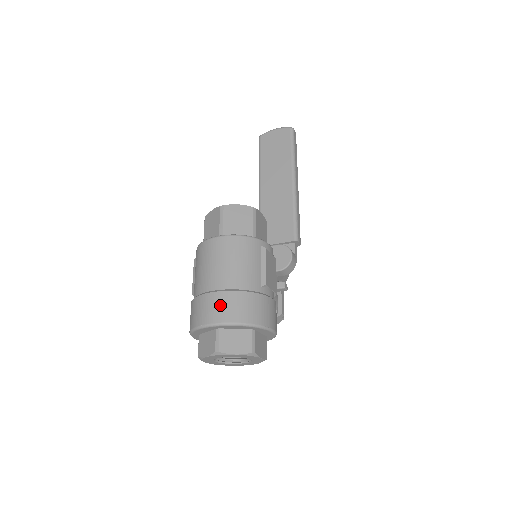
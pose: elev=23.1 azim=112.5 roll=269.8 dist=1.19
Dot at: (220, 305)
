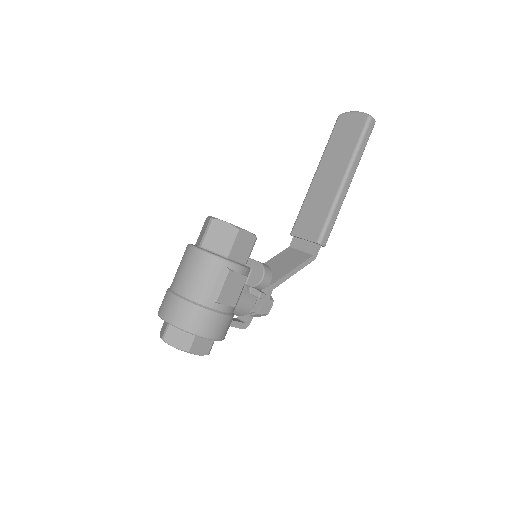
Dot at: (172, 307)
